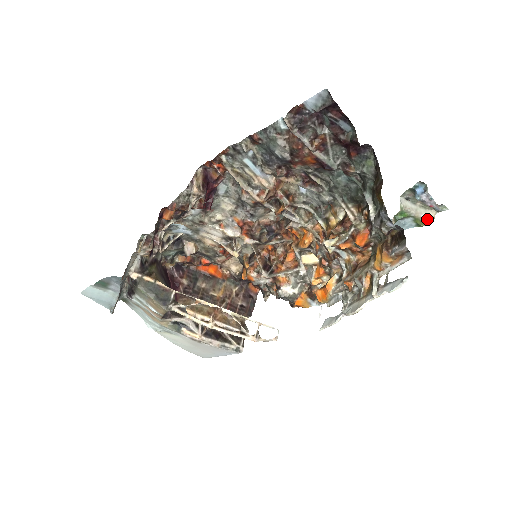
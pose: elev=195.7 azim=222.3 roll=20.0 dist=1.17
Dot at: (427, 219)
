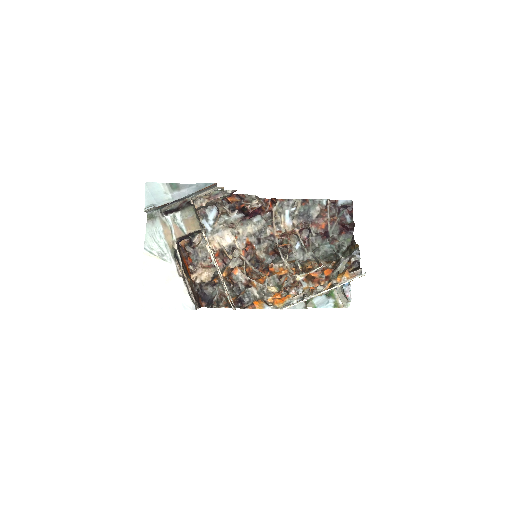
Dot at: (341, 305)
